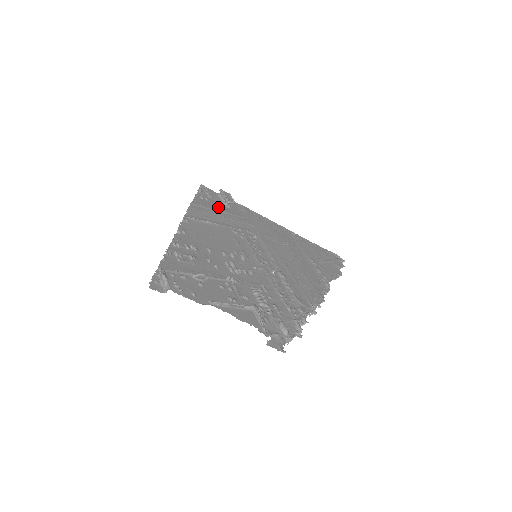
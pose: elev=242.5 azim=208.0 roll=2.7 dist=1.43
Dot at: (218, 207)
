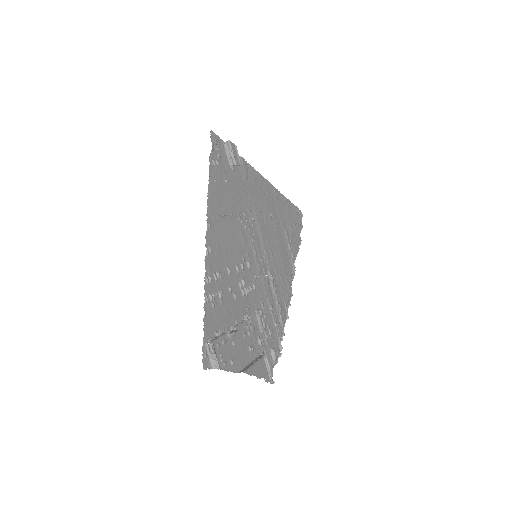
Dot at: (227, 176)
